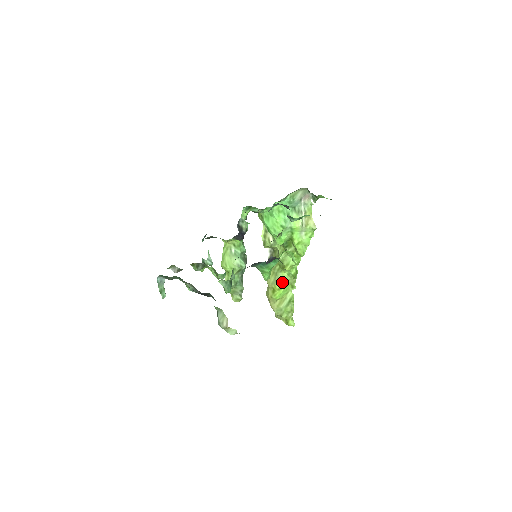
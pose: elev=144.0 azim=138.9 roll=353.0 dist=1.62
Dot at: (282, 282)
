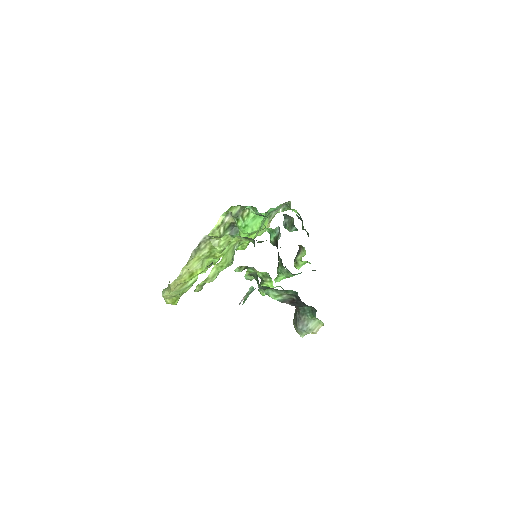
Dot at: occluded
